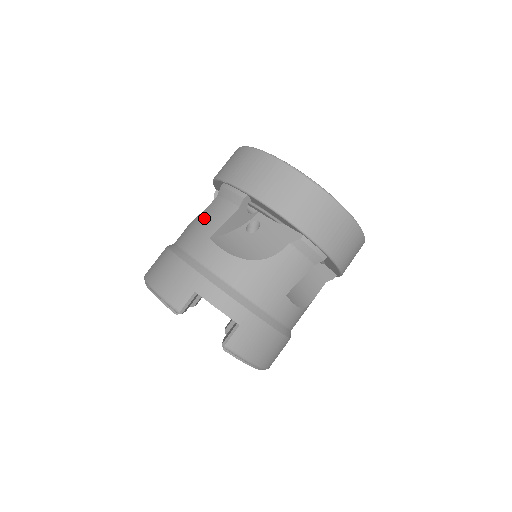
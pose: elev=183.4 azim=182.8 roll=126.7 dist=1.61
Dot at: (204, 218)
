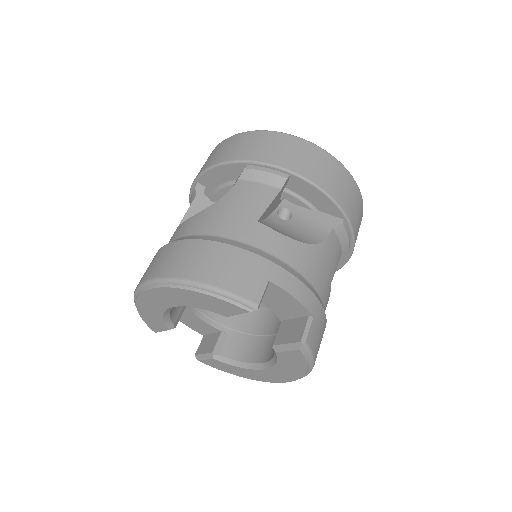
Dot at: (235, 202)
